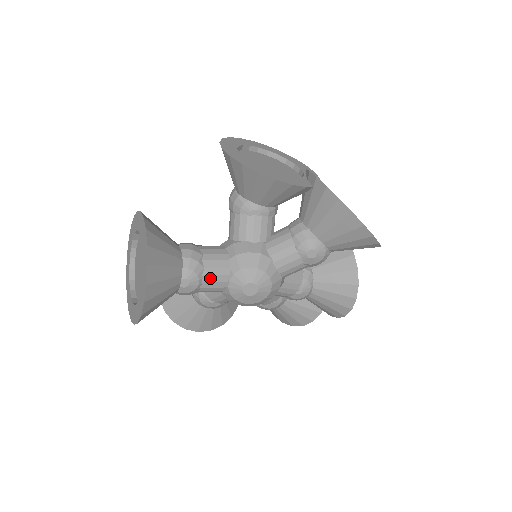
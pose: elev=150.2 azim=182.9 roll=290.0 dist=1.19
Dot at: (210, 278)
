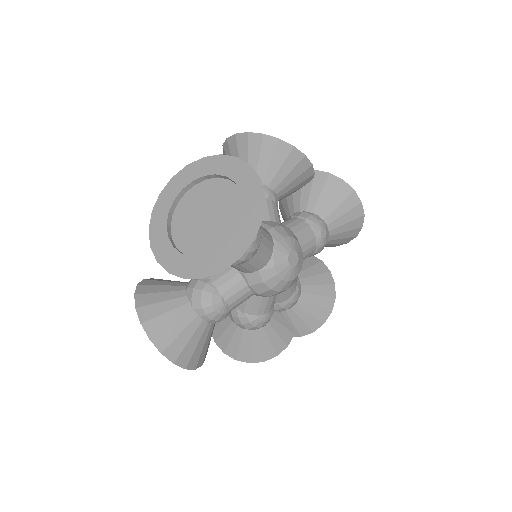
Dot at: (265, 240)
